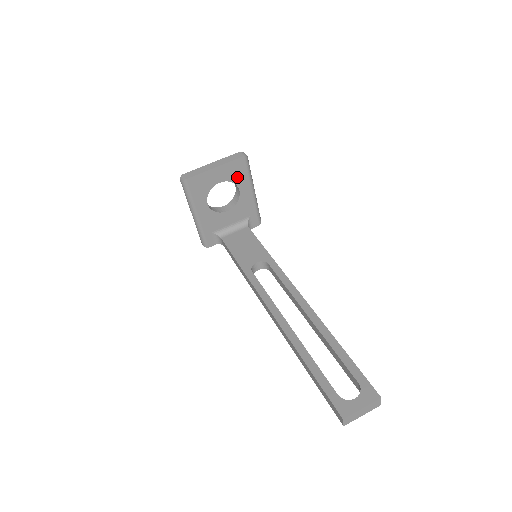
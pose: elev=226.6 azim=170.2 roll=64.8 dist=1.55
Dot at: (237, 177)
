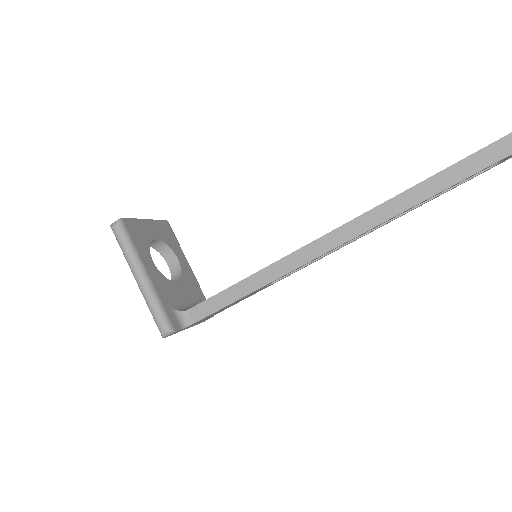
Dot at: (169, 241)
